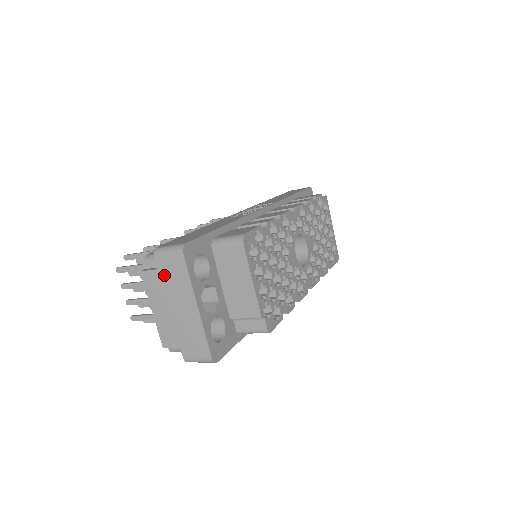
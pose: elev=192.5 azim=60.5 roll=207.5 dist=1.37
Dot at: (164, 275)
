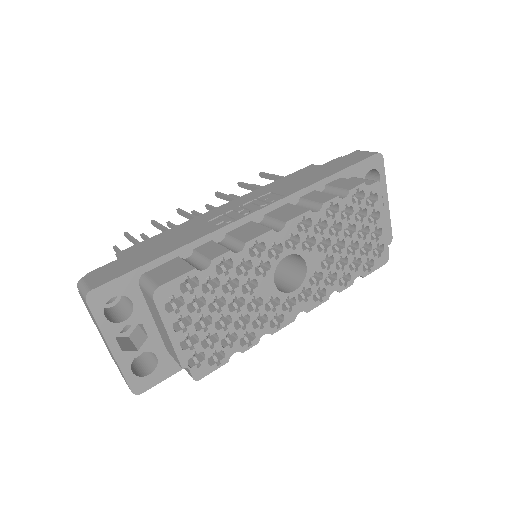
Dot at: (87, 307)
